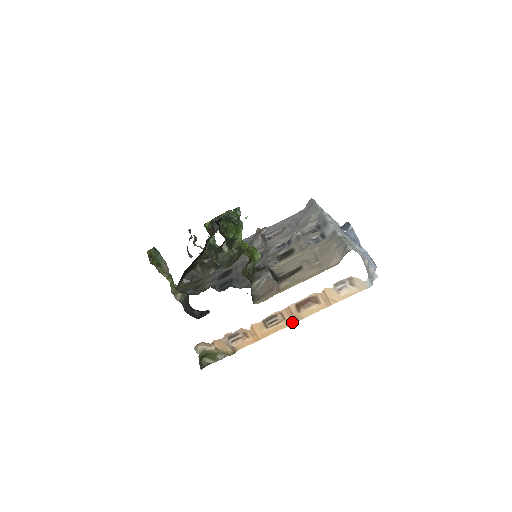
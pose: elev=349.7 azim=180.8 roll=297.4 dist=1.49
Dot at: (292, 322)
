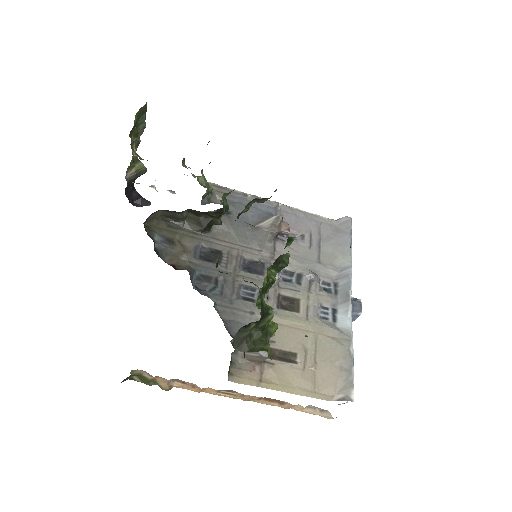
Dot at: (244, 400)
